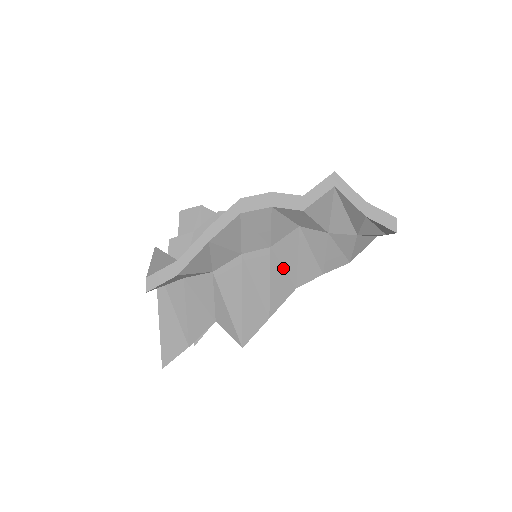
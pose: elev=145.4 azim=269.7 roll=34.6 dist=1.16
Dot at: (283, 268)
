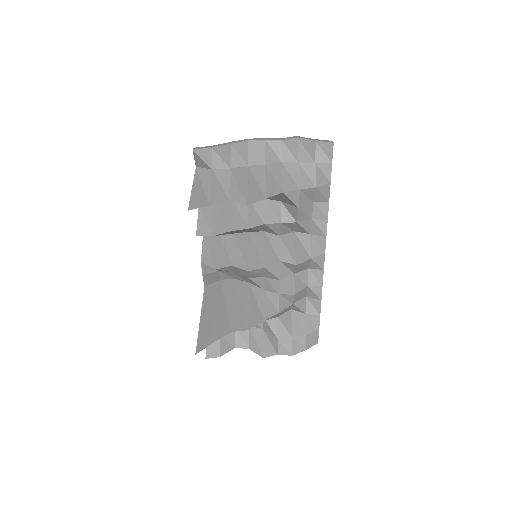
Dot at: (273, 178)
